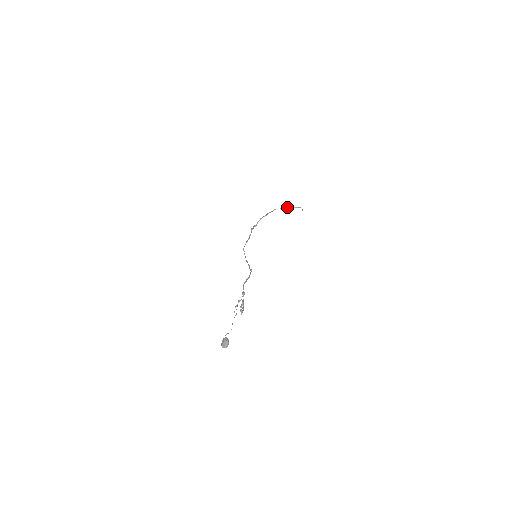
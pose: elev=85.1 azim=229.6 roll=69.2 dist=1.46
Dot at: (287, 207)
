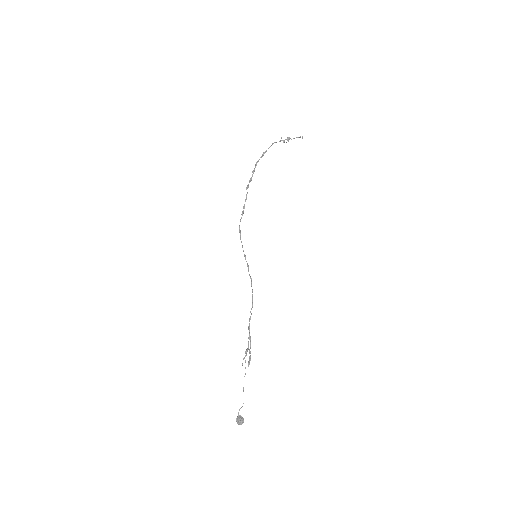
Dot at: (287, 139)
